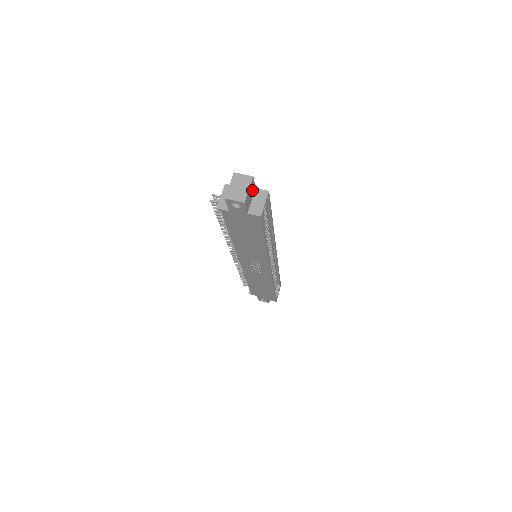
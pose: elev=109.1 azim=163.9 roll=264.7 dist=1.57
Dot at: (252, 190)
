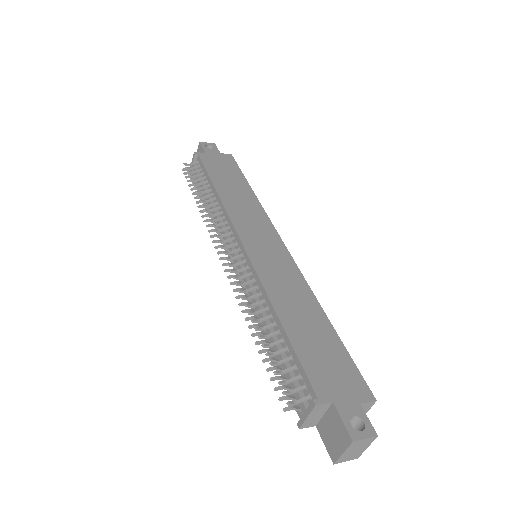
Dot at: (361, 423)
